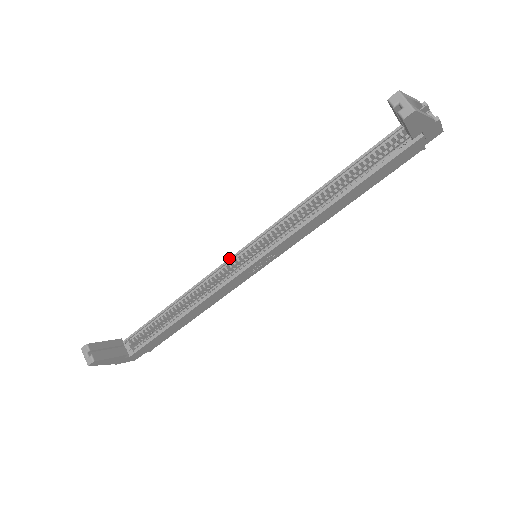
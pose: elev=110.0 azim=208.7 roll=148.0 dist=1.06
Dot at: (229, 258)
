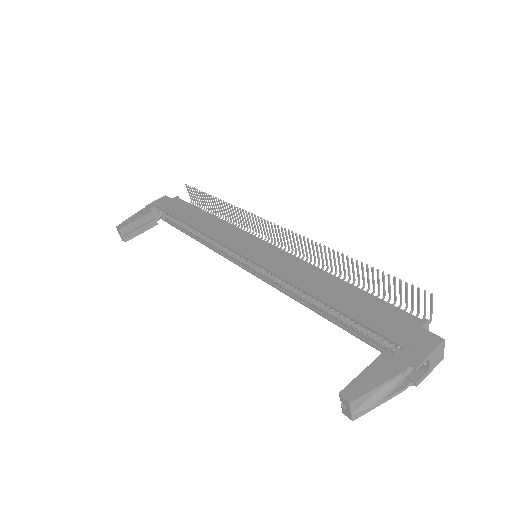
Dot at: (230, 249)
